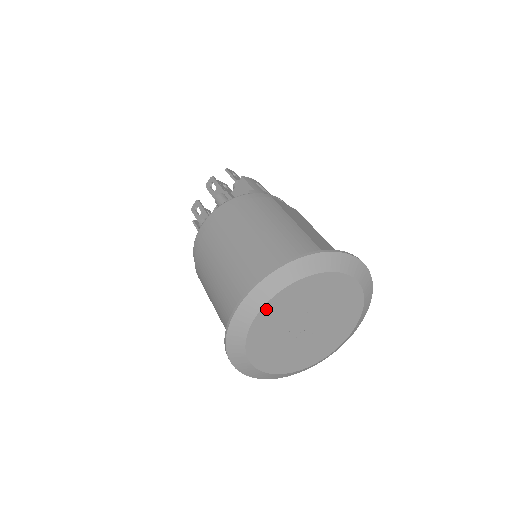
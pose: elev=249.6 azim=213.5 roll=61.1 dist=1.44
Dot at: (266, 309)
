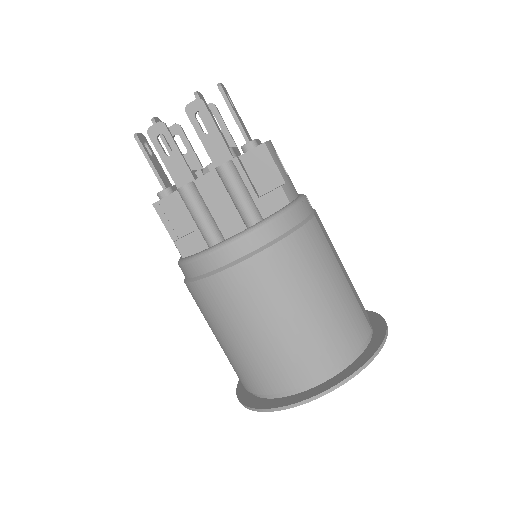
Dot at: occluded
